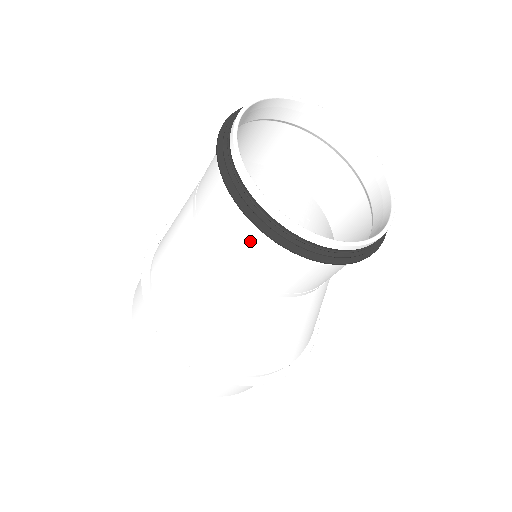
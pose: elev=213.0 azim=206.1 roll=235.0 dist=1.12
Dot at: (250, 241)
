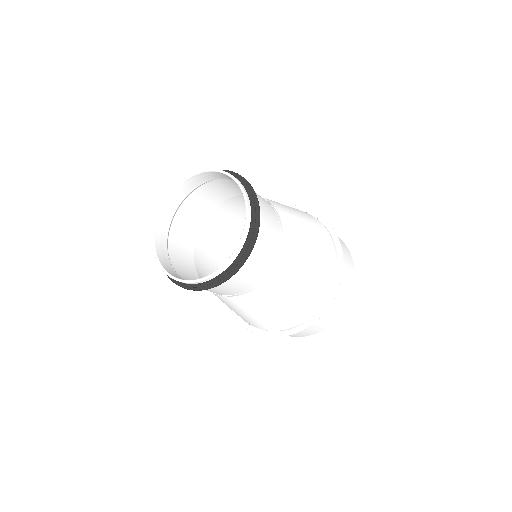
Dot at: occluded
